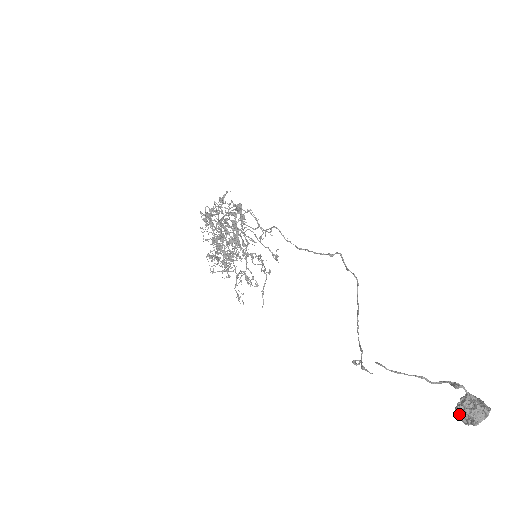
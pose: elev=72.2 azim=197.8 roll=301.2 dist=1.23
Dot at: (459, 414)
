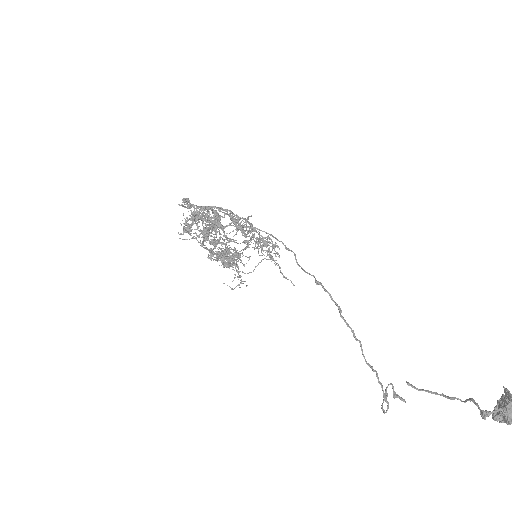
Dot at: occluded
